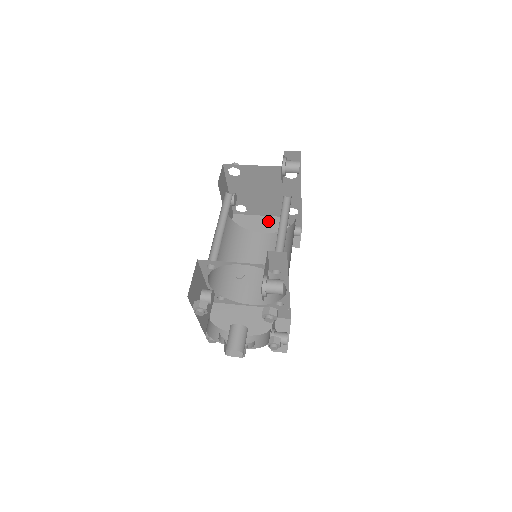
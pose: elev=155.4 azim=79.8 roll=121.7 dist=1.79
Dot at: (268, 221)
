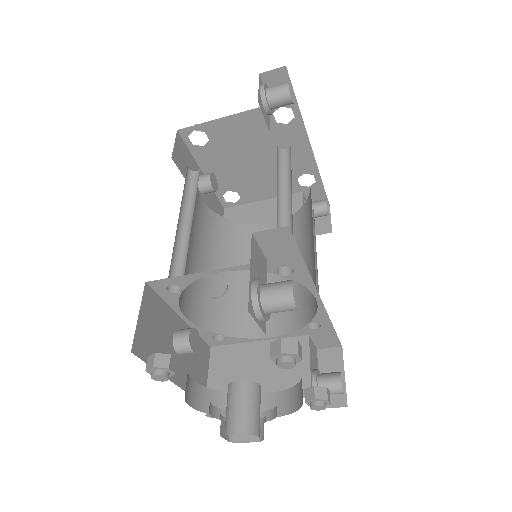
Dot at: (275, 205)
